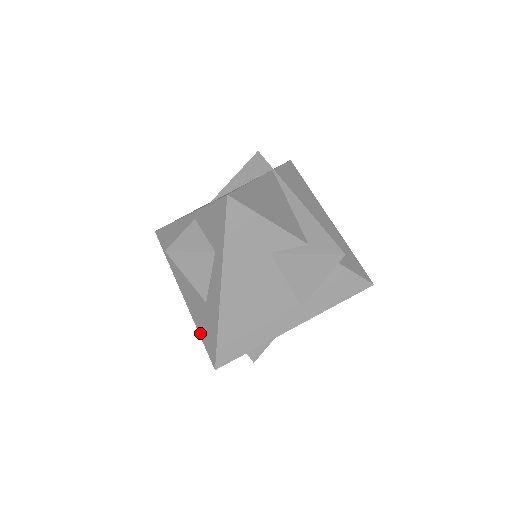
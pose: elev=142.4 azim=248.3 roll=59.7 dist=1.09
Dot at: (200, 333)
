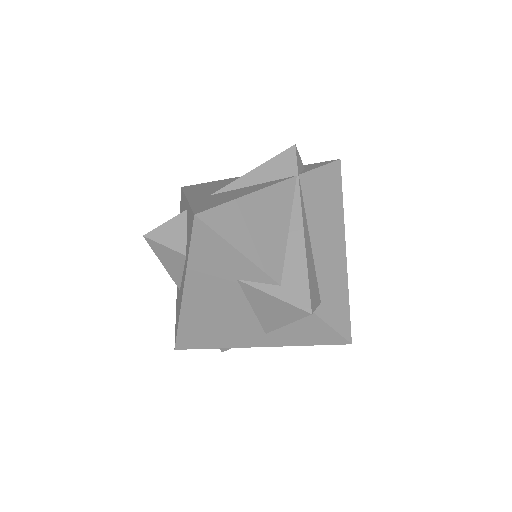
Dot at: (176, 309)
